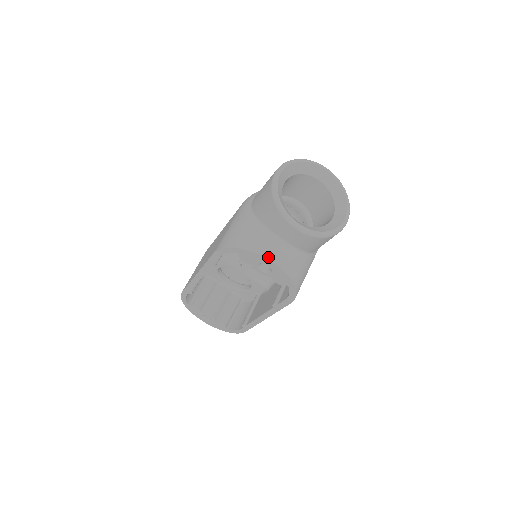
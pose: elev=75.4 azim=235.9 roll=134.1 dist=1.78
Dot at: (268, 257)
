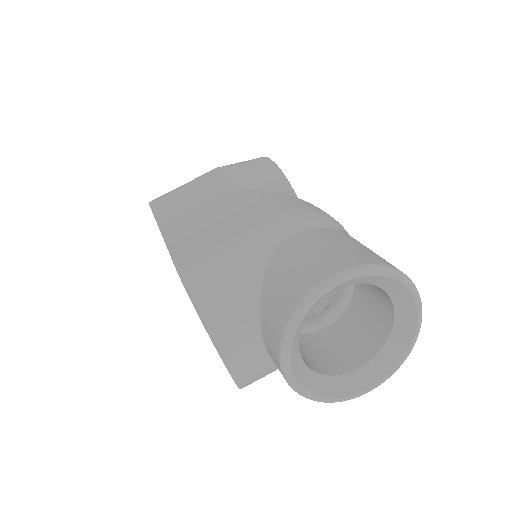
Dot at: (225, 359)
